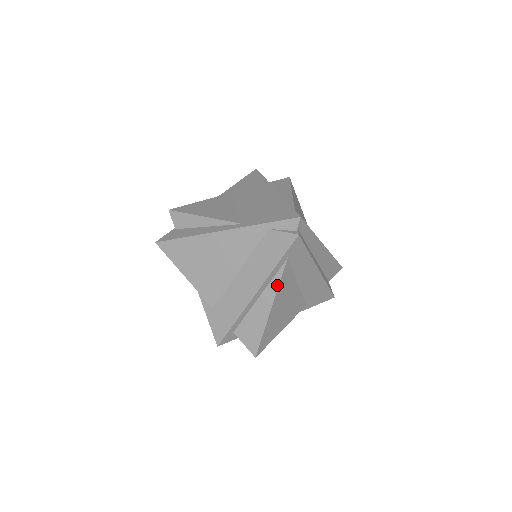
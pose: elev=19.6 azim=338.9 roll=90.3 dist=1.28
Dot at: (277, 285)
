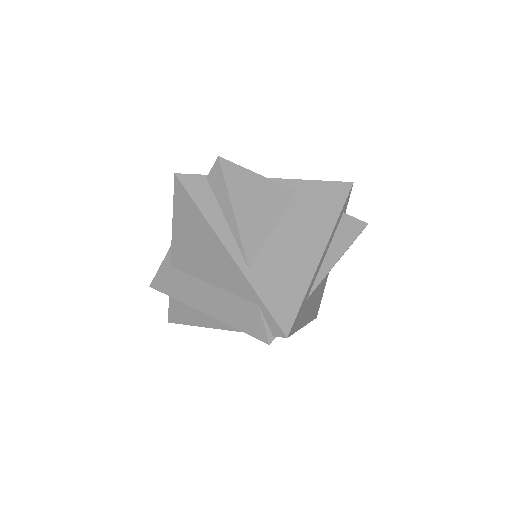
Dot at: (224, 328)
